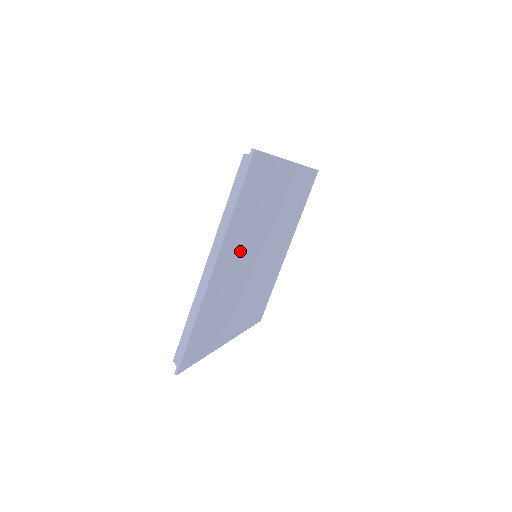
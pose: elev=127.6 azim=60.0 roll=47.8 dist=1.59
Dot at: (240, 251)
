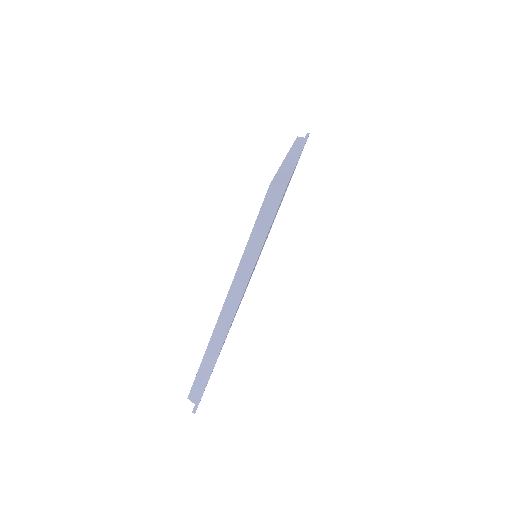
Dot at: occluded
